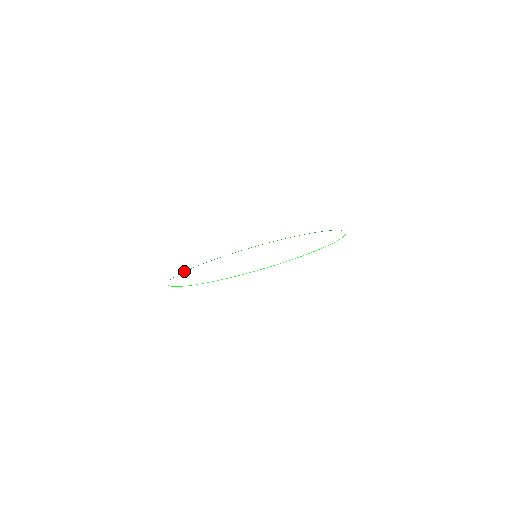
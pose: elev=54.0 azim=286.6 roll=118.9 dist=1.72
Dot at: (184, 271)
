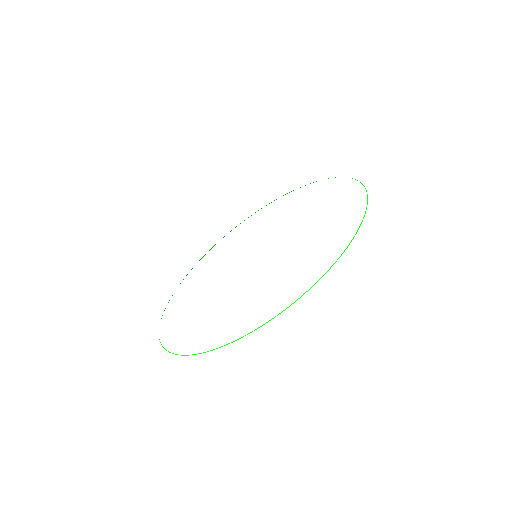
Dot at: occluded
